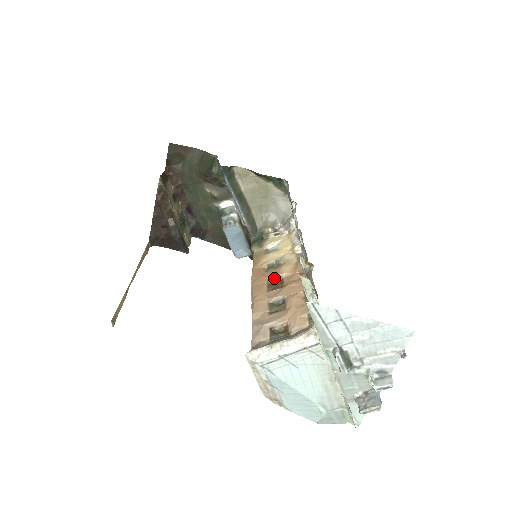
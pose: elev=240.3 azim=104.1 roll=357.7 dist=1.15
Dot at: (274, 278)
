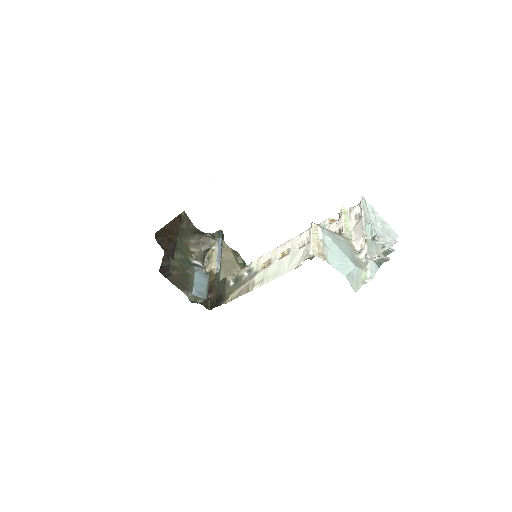
Dot at: occluded
